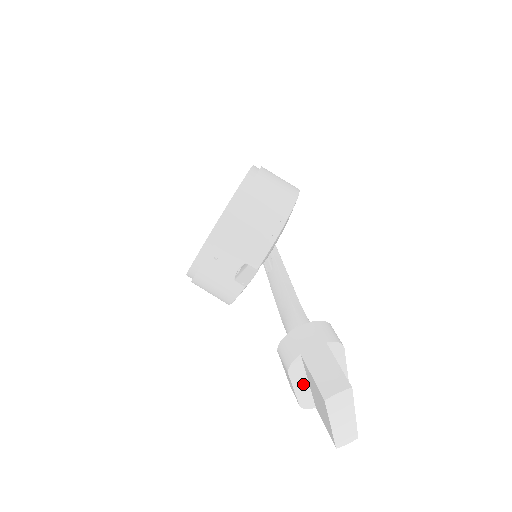
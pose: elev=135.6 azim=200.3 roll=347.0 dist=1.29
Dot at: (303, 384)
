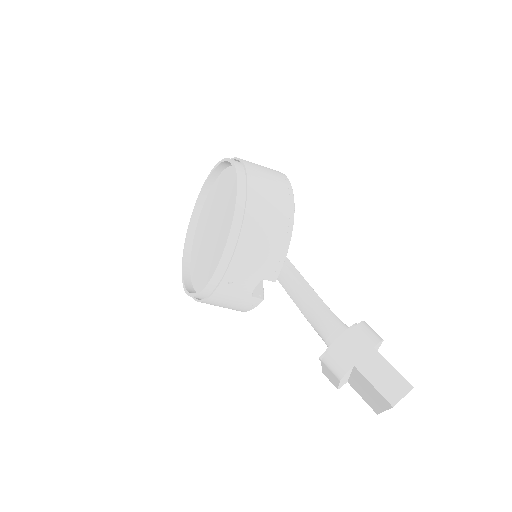
Dot at: (346, 378)
